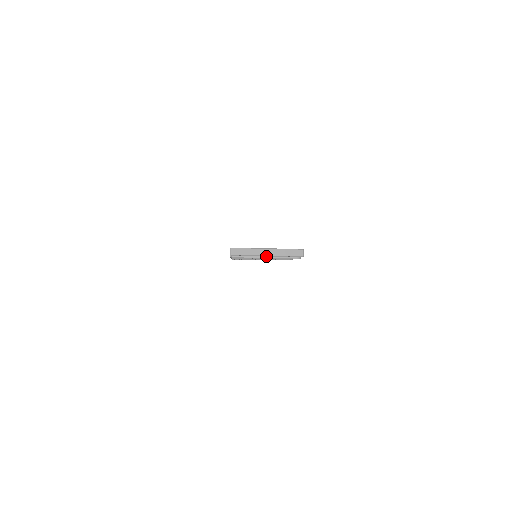
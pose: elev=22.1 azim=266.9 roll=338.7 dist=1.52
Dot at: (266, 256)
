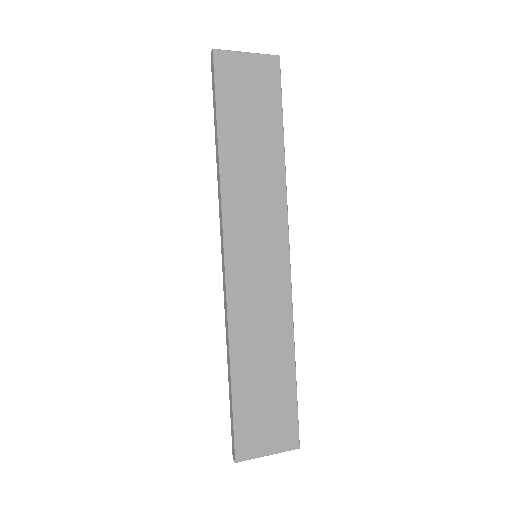
Dot at: (265, 450)
